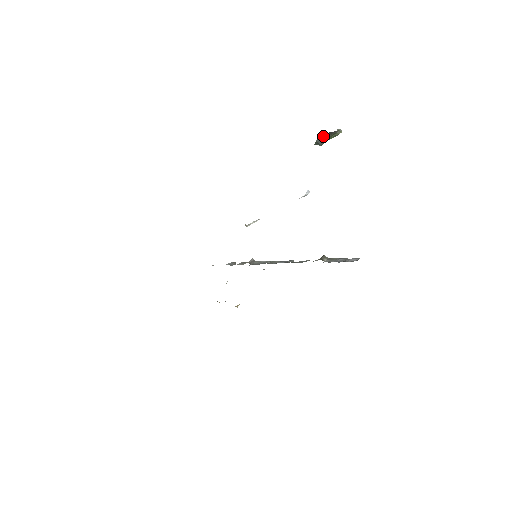
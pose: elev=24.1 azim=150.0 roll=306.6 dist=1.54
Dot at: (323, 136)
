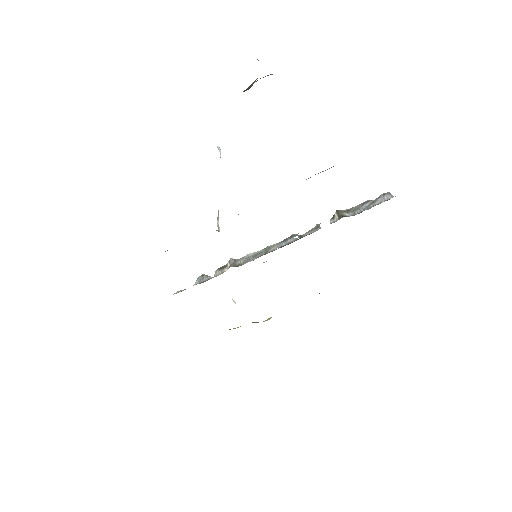
Dot at: occluded
